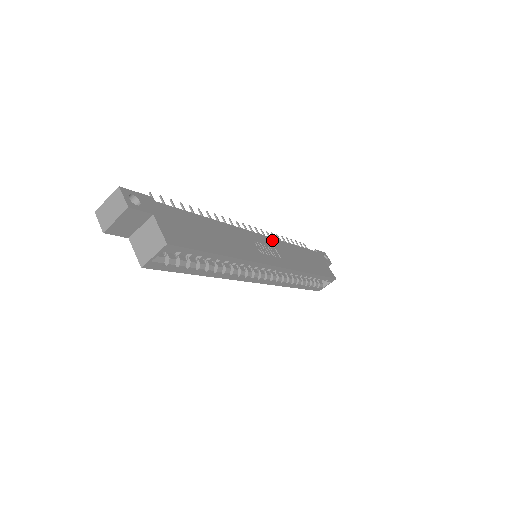
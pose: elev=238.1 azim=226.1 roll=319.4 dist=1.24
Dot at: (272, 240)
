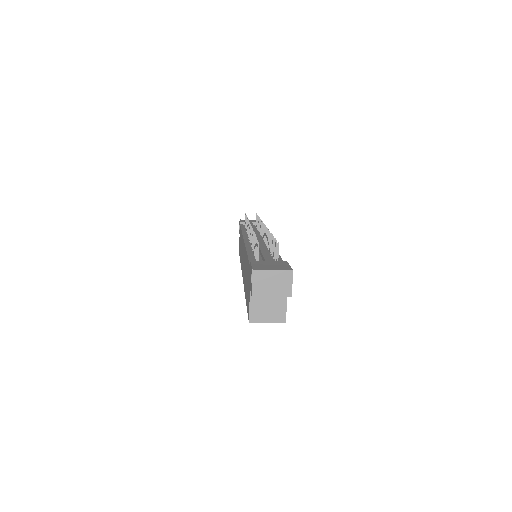
Dot at: occluded
